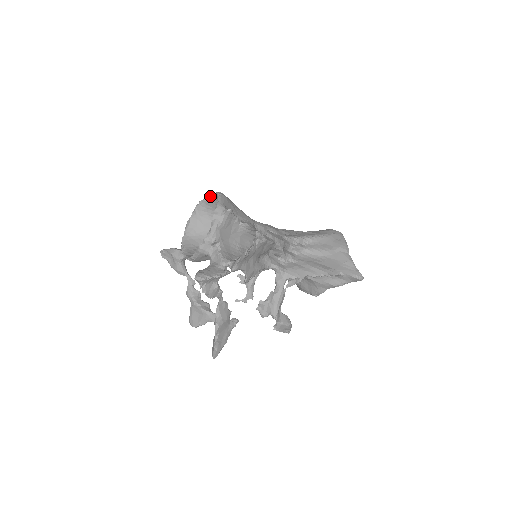
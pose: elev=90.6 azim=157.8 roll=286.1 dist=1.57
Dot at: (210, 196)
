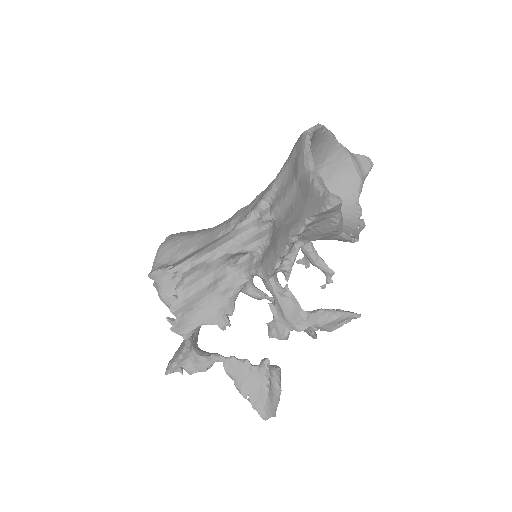
Dot at: occluded
